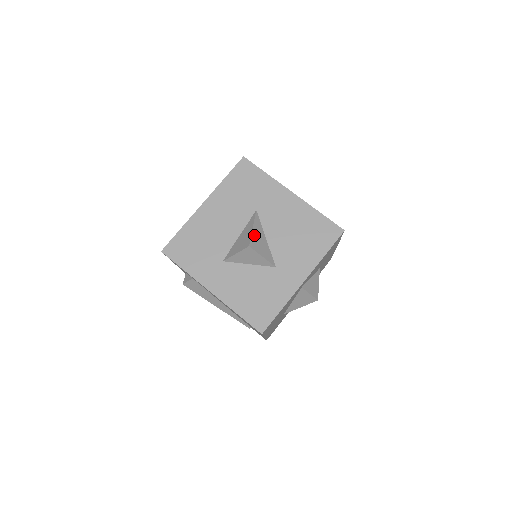
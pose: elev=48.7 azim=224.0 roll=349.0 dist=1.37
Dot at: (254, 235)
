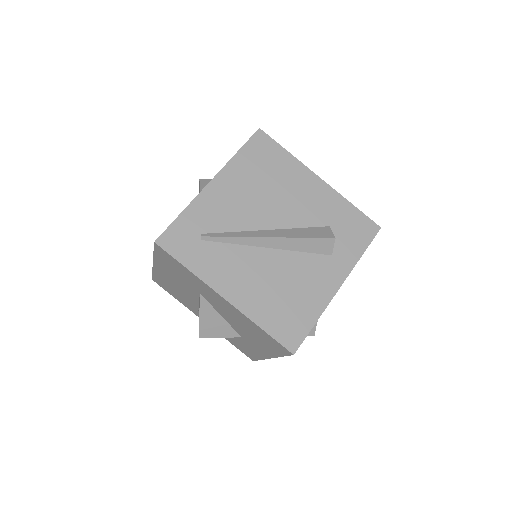
Dot at: (203, 323)
